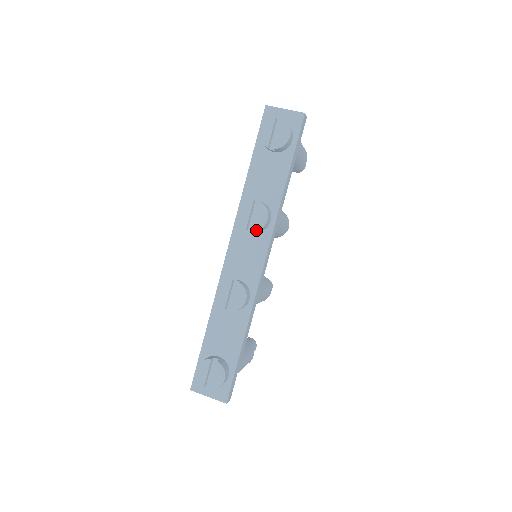
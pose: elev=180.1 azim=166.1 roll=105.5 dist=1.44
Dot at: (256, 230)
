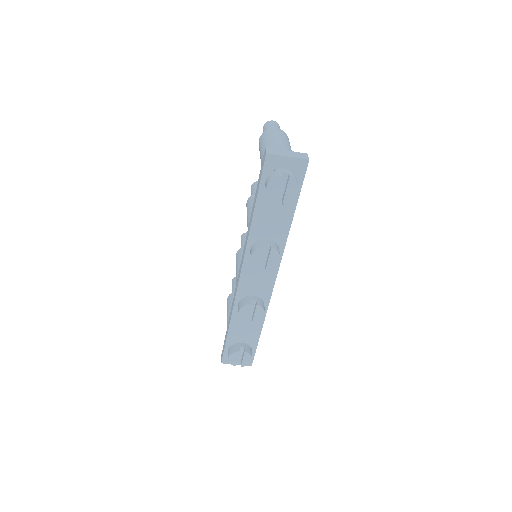
Dot at: occluded
